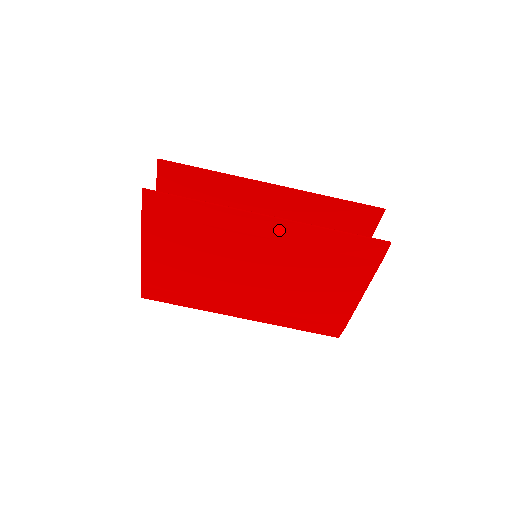
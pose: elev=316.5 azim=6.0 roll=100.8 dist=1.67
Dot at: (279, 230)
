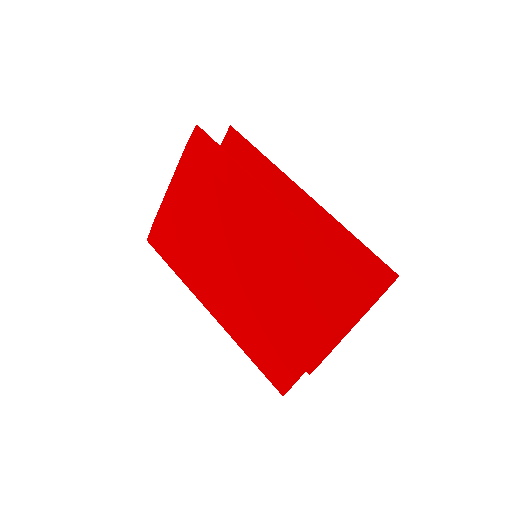
Dot at: (279, 220)
